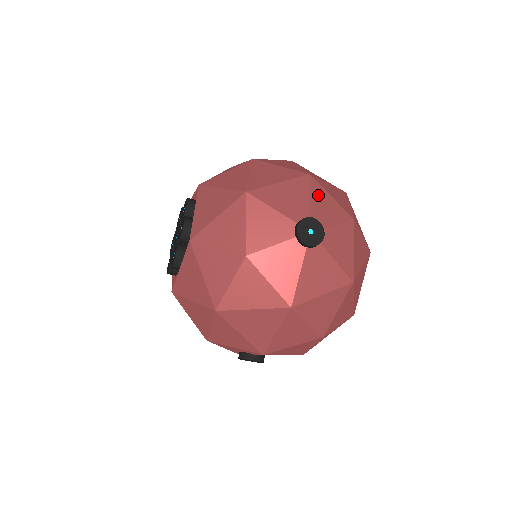
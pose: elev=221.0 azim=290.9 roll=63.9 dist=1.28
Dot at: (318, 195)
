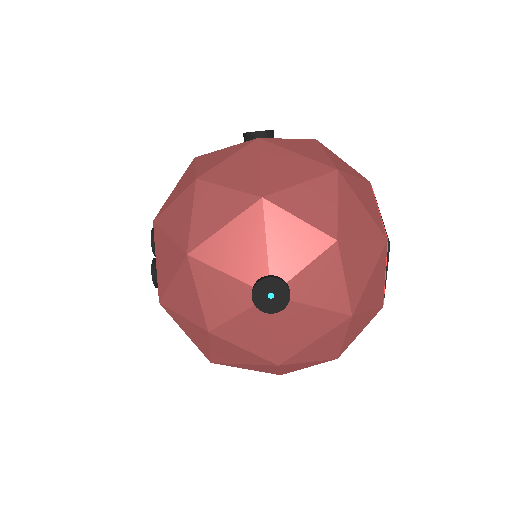
Dot at: (278, 228)
